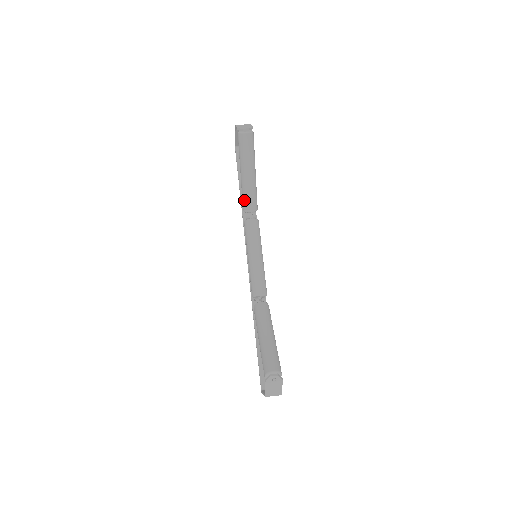
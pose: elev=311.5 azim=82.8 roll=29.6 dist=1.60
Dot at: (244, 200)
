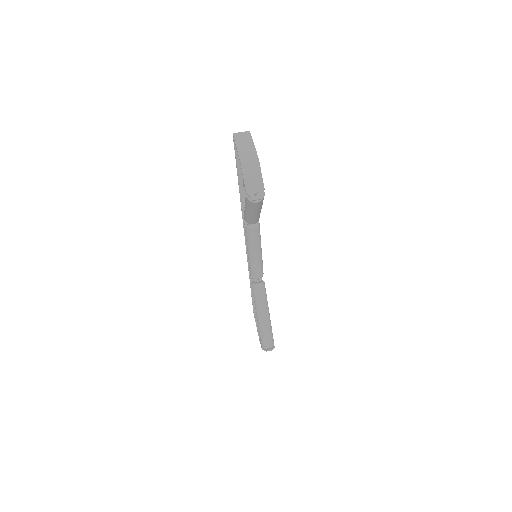
Dot at: (247, 220)
